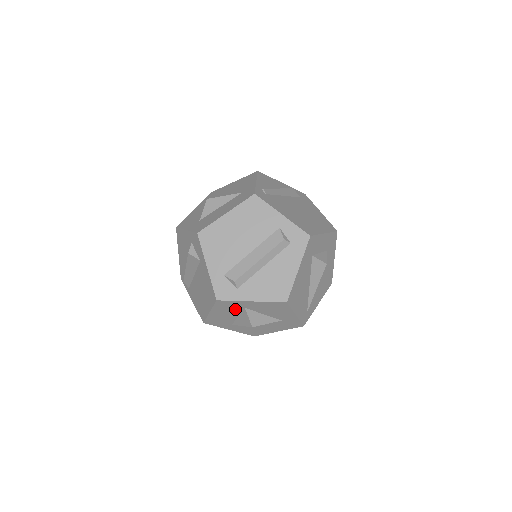
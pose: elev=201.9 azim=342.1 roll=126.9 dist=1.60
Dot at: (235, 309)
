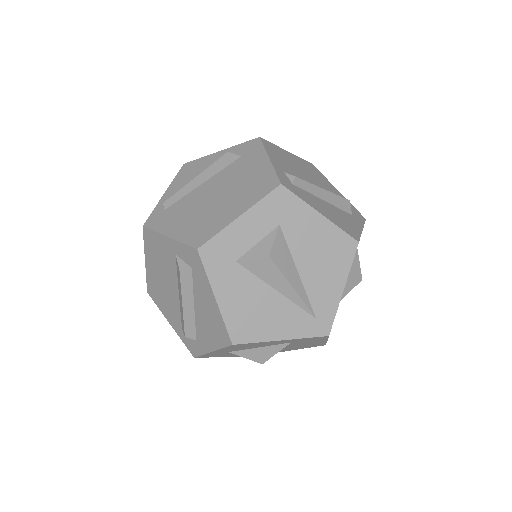
Dot at: (228, 353)
